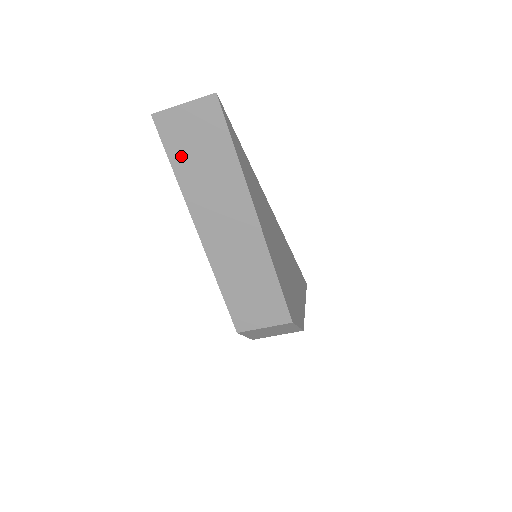
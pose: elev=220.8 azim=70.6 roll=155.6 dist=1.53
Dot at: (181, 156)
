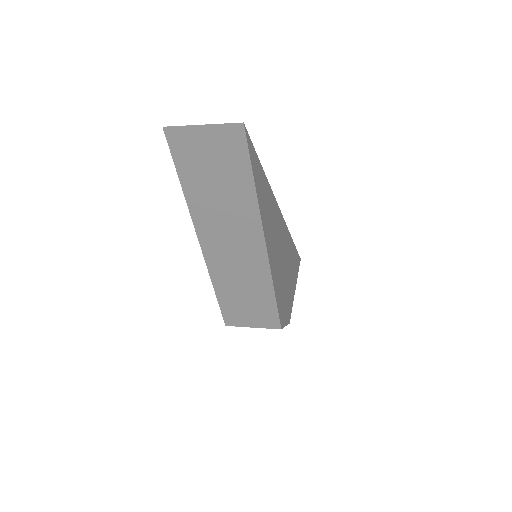
Dot at: (192, 174)
